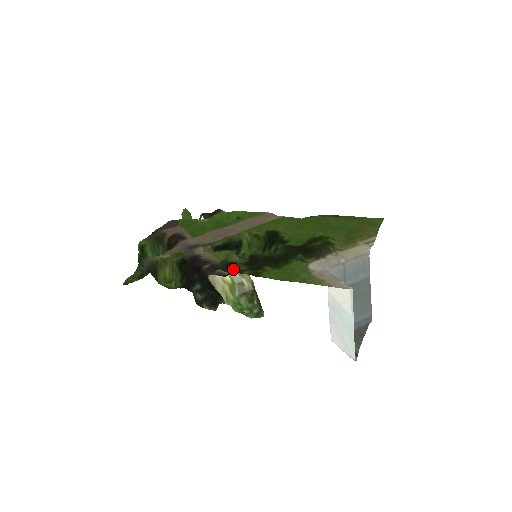
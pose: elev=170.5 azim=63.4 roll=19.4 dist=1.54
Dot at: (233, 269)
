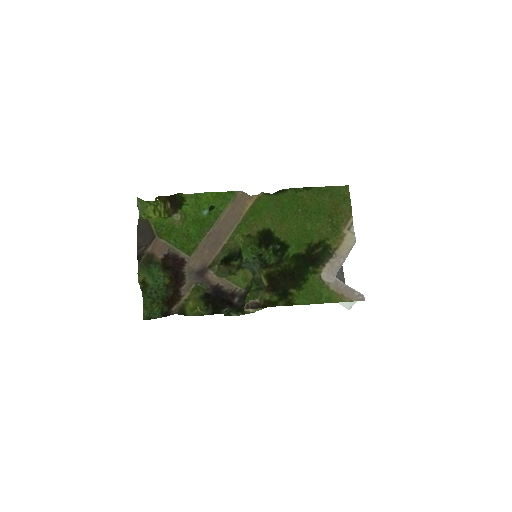
Dot at: (266, 301)
